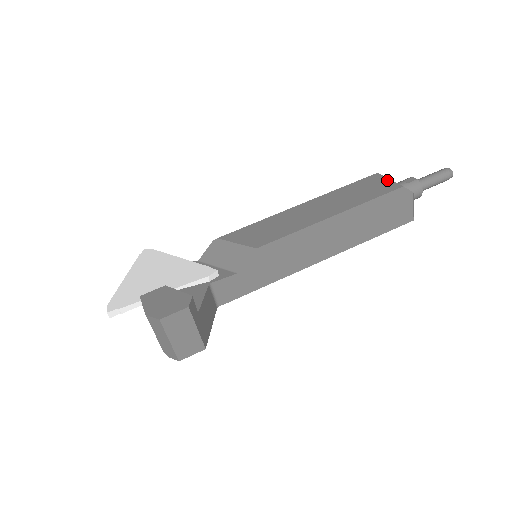
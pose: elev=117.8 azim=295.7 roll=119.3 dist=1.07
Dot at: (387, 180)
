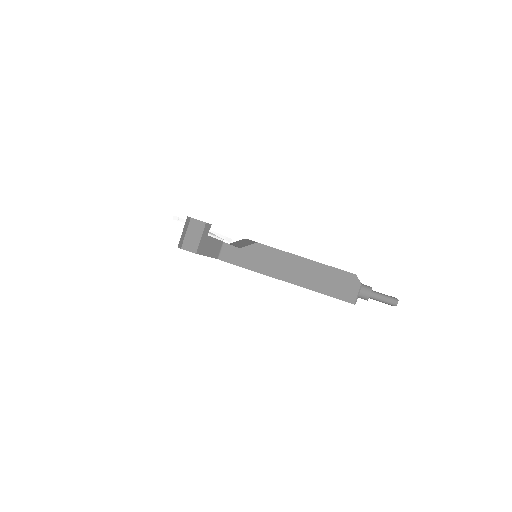
Dot at: occluded
